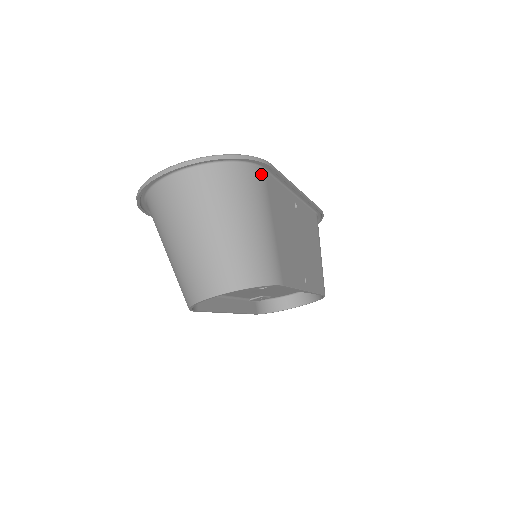
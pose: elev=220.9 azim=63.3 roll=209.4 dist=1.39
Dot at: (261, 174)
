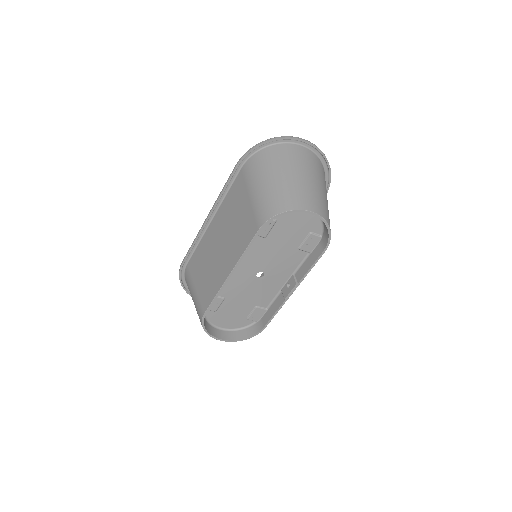
Dot at: occluded
